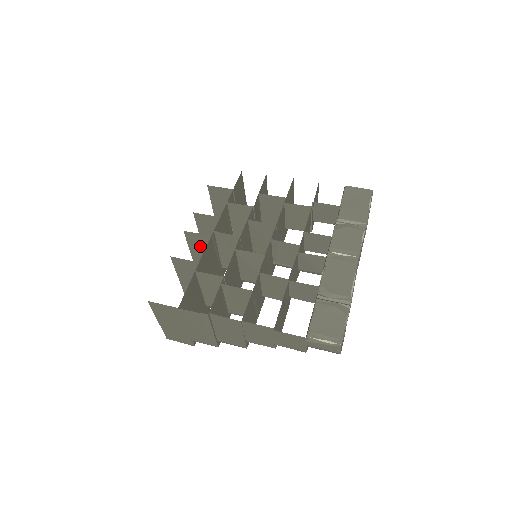
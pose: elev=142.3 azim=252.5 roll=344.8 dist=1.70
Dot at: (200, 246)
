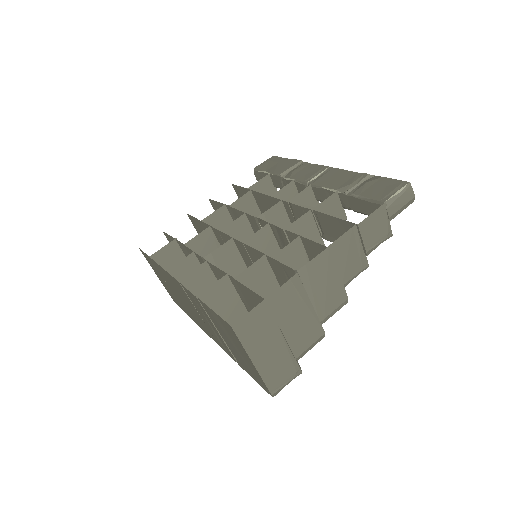
Dot at: (204, 290)
